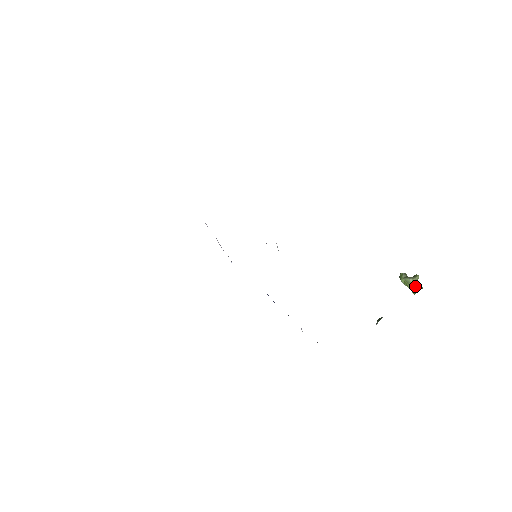
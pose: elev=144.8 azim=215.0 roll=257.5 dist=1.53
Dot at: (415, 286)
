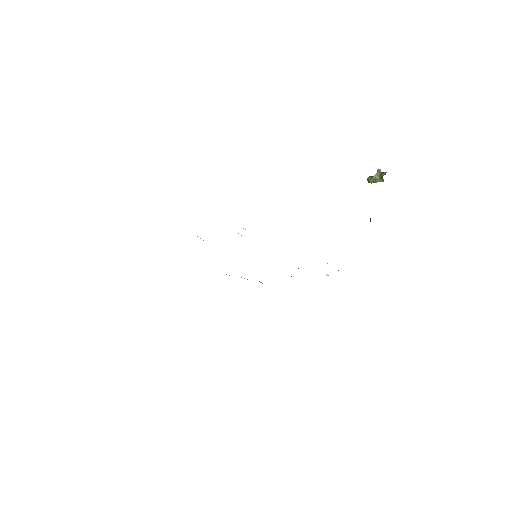
Dot at: (380, 176)
